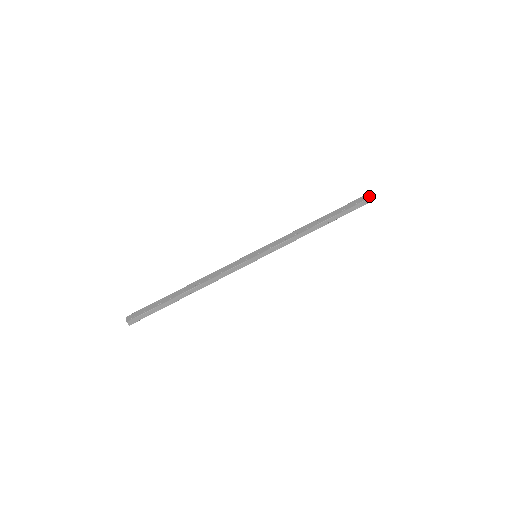
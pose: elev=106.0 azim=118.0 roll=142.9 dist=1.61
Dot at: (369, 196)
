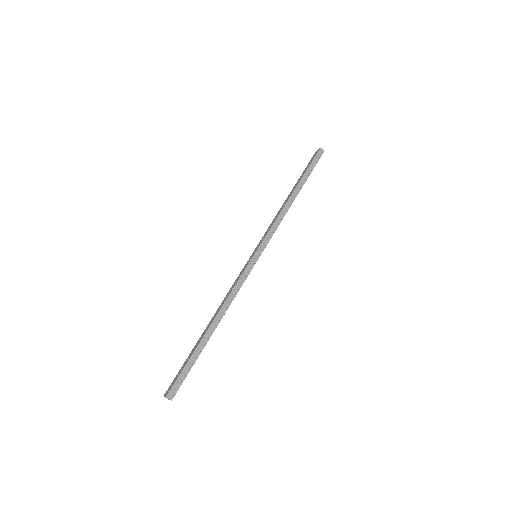
Dot at: (317, 150)
